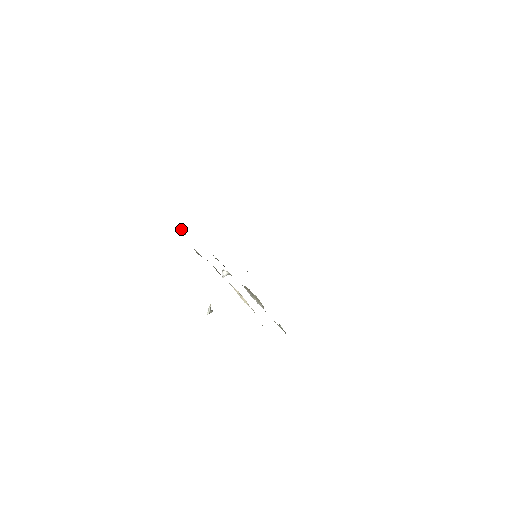
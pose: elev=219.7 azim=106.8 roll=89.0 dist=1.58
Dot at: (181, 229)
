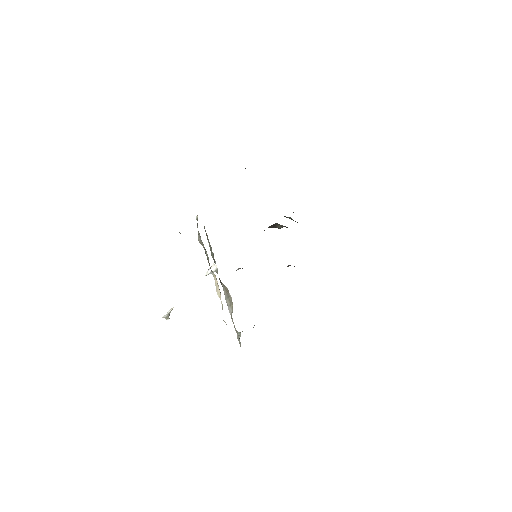
Dot at: (196, 217)
